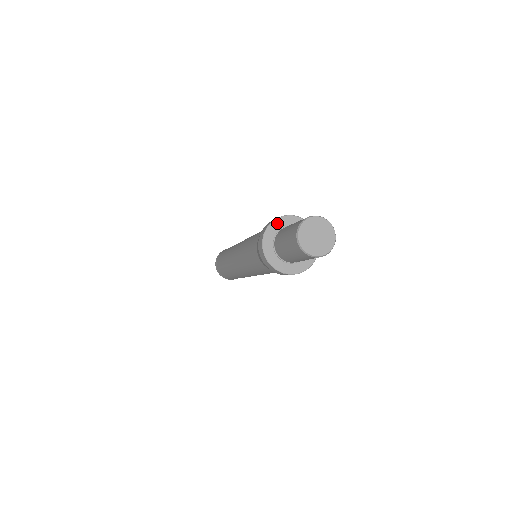
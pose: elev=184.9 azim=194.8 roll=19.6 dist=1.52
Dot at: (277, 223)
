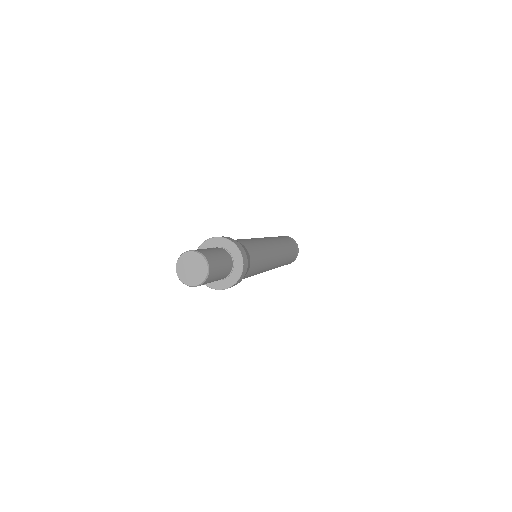
Dot at: (203, 247)
